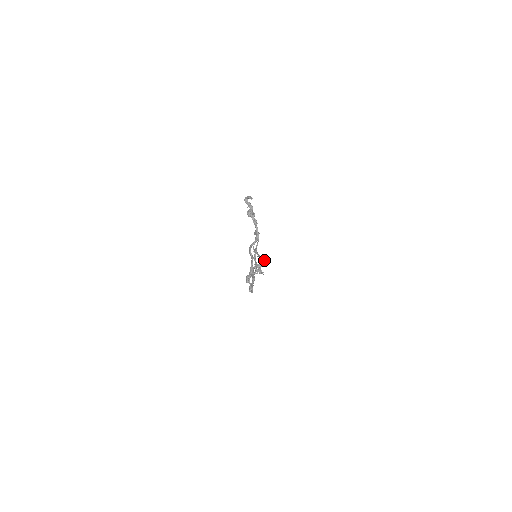
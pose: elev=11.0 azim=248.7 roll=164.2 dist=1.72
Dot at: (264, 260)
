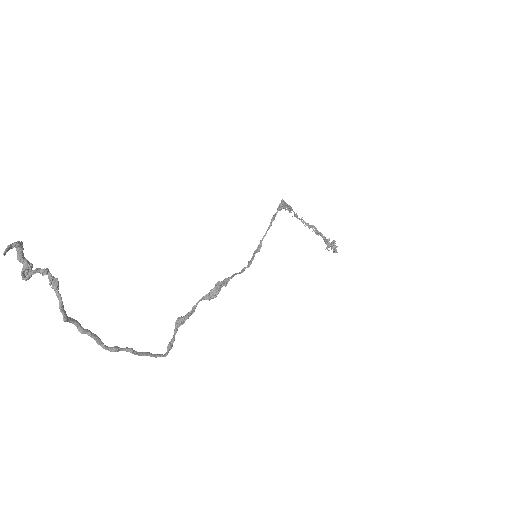
Dot at: (219, 286)
